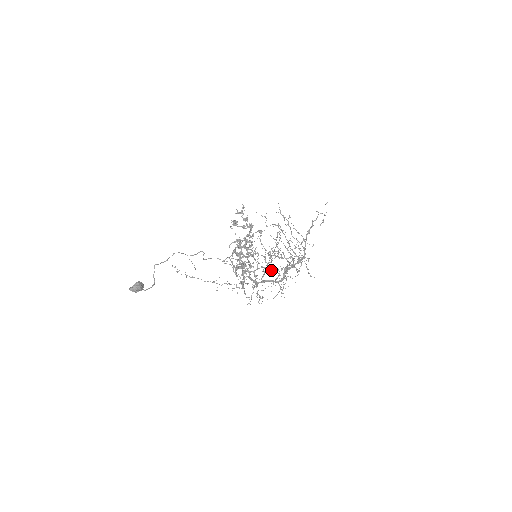
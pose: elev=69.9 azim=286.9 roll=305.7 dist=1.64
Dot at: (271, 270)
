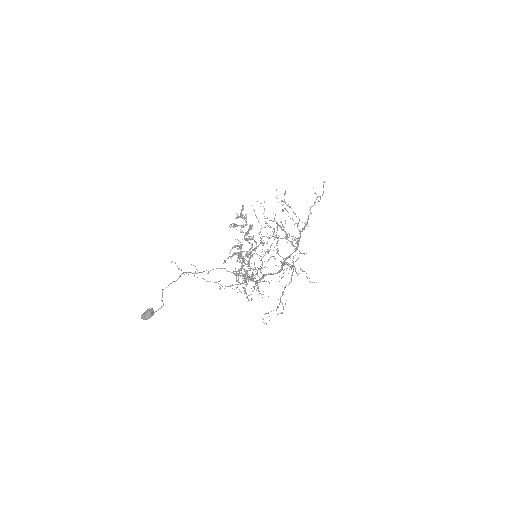
Dot at: occluded
